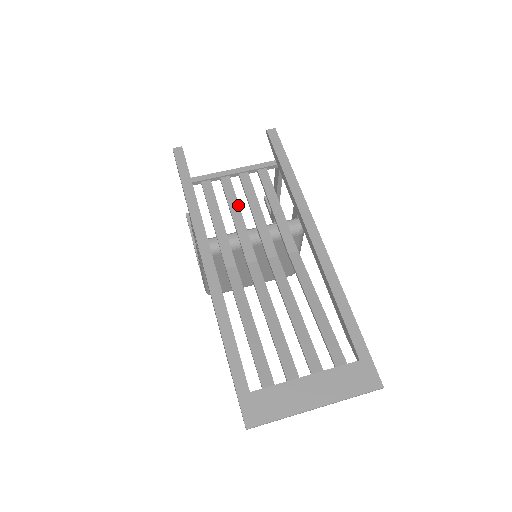
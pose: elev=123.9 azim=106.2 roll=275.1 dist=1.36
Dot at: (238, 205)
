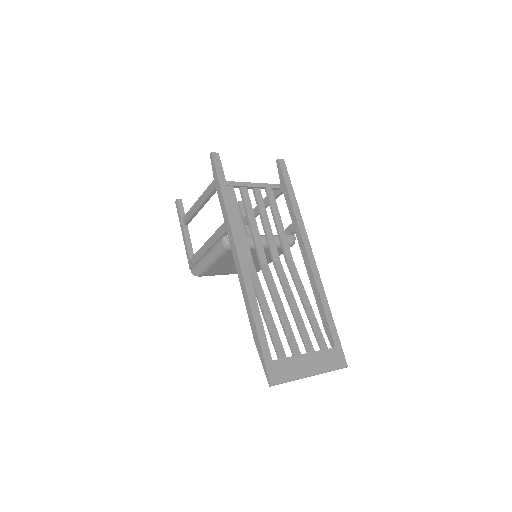
Dot at: occluded
